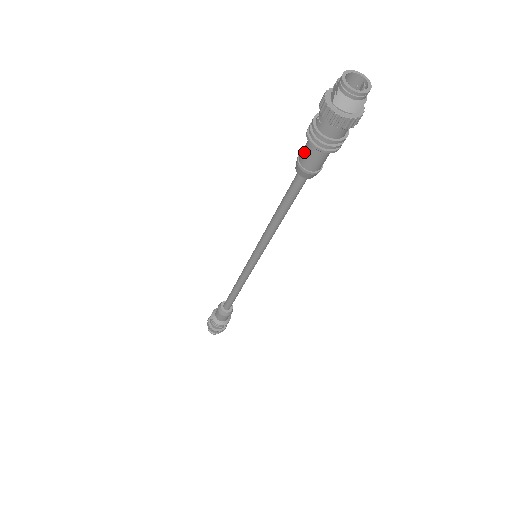
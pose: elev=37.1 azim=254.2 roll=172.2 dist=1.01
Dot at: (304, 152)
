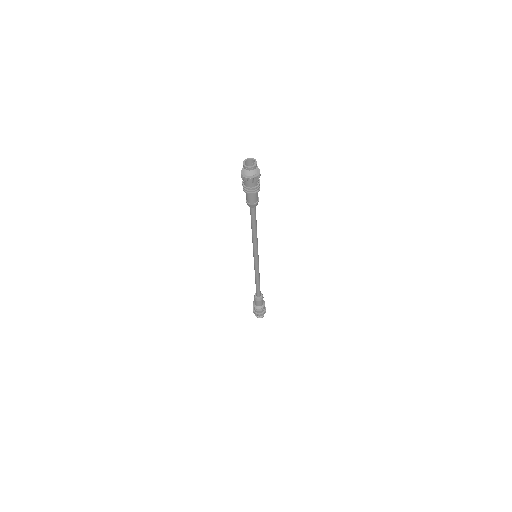
Dot at: (246, 196)
